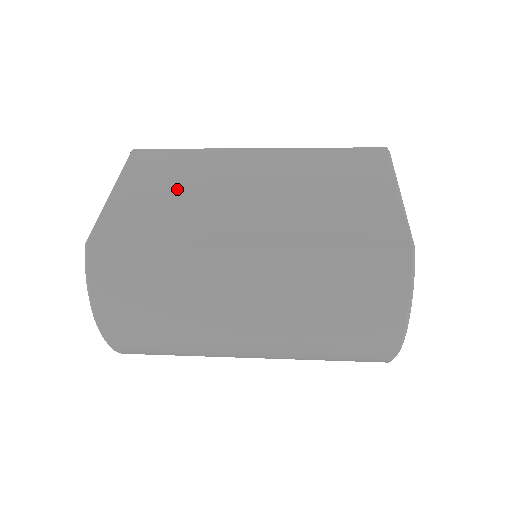
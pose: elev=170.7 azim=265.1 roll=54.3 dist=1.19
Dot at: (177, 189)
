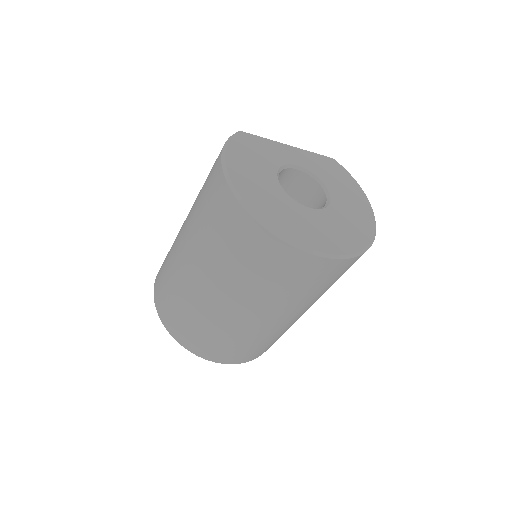
Dot at: occluded
